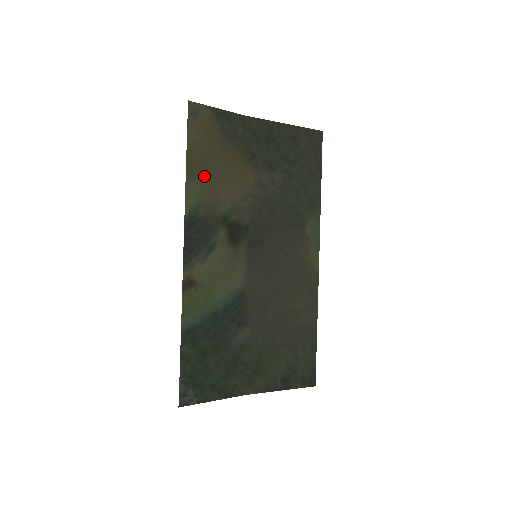
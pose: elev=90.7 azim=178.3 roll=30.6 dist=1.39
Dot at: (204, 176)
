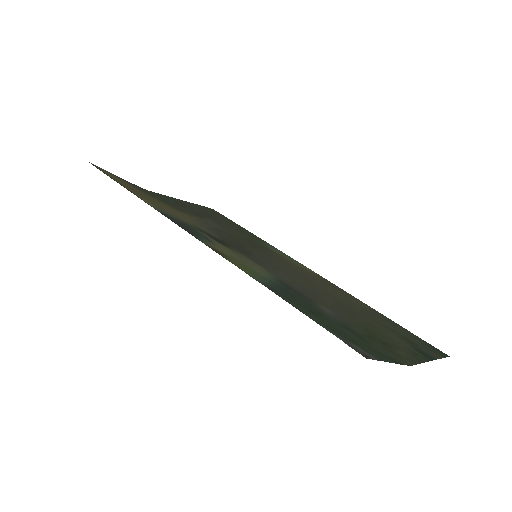
Dot at: (146, 199)
